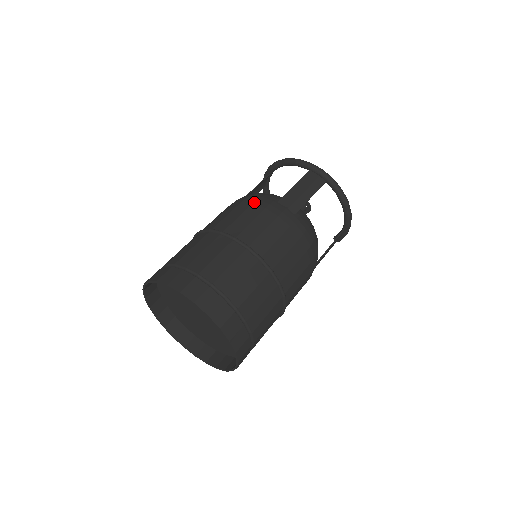
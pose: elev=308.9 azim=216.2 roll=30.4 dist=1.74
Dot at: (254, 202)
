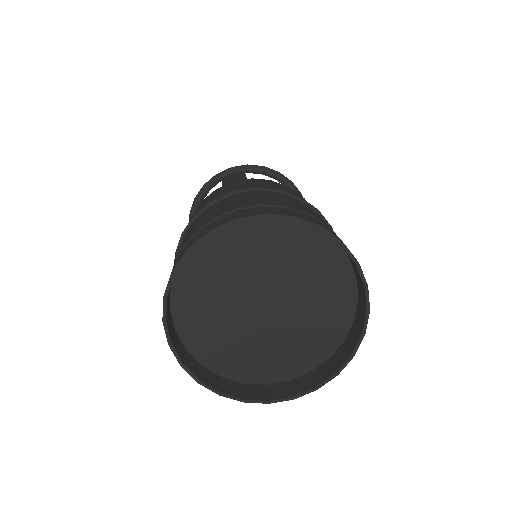
Dot at: occluded
